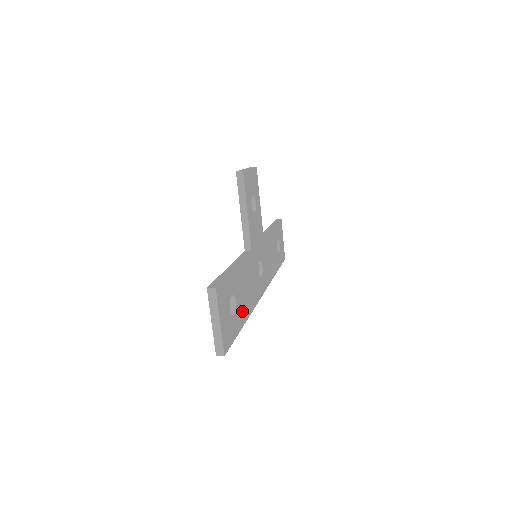
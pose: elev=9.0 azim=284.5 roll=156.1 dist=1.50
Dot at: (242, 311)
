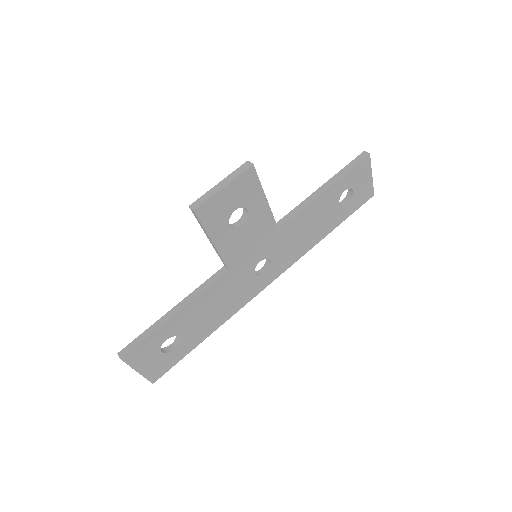
Dot at: (199, 333)
